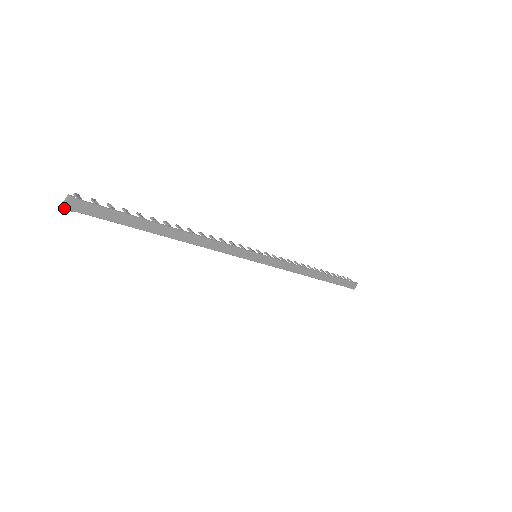
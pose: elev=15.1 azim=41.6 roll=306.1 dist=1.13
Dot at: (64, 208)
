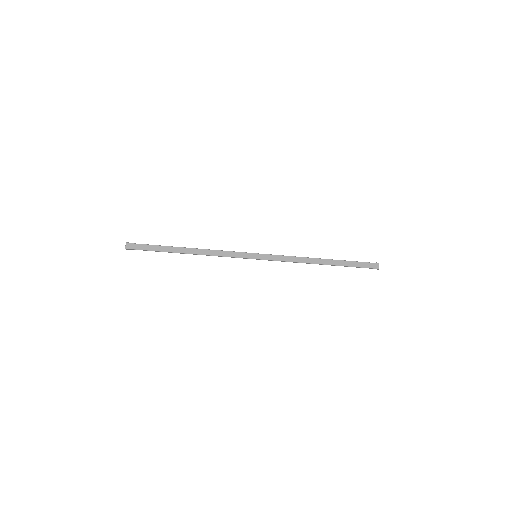
Dot at: (125, 248)
